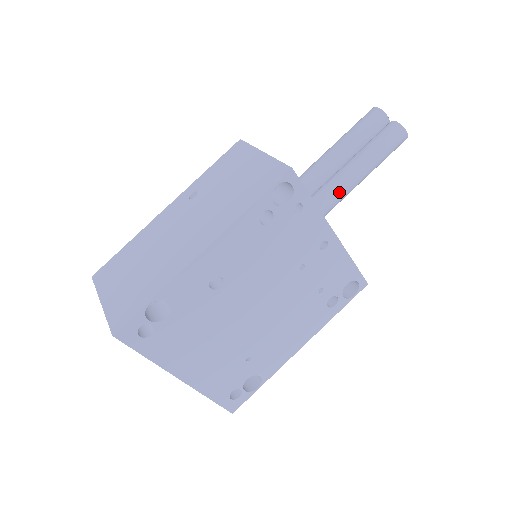
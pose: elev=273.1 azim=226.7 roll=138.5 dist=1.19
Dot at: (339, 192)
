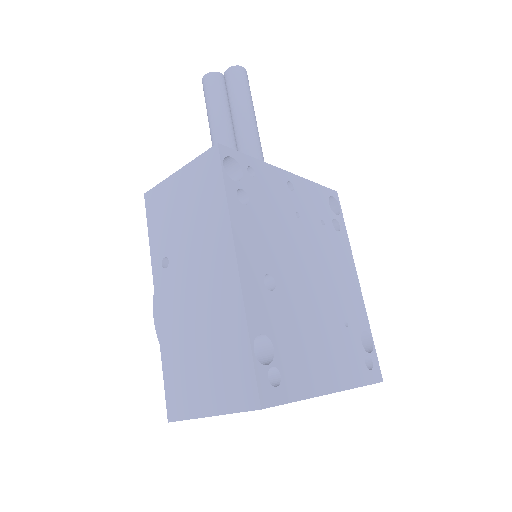
Dot at: (255, 143)
